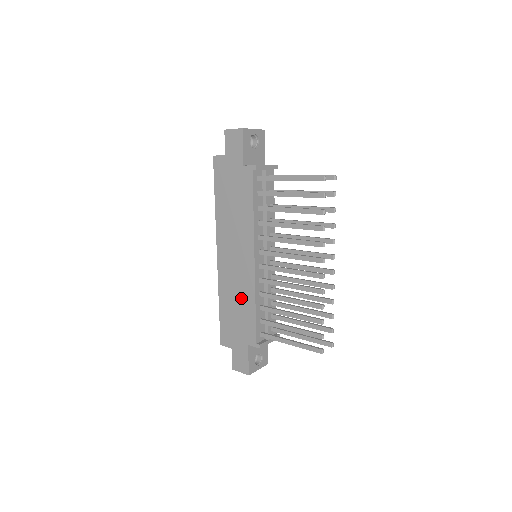
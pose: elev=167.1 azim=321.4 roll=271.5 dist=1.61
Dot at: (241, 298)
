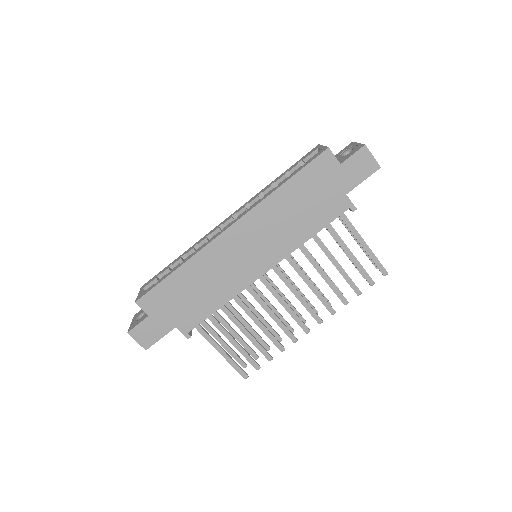
Dot at: (214, 287)
